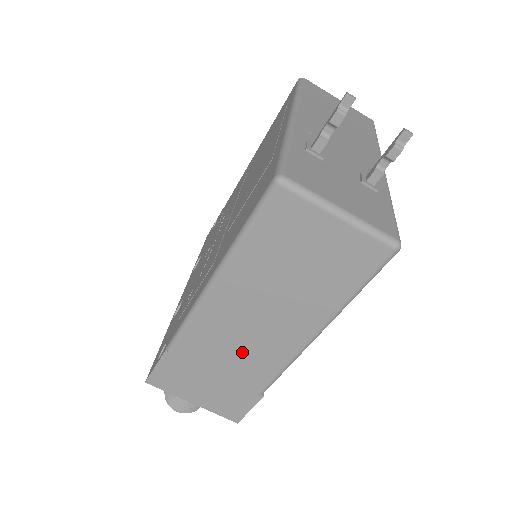
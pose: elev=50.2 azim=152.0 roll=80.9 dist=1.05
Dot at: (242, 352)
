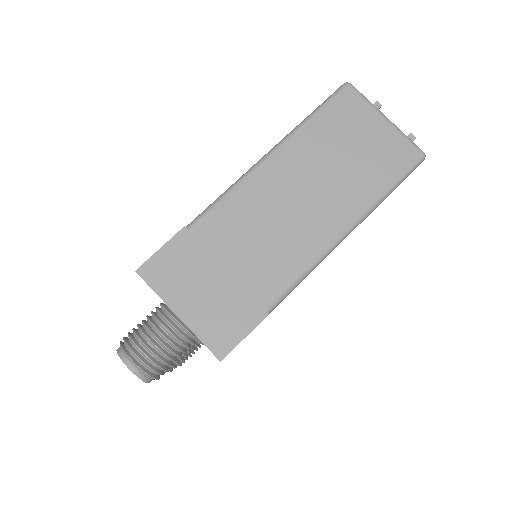
Dot at: (267, 242)
